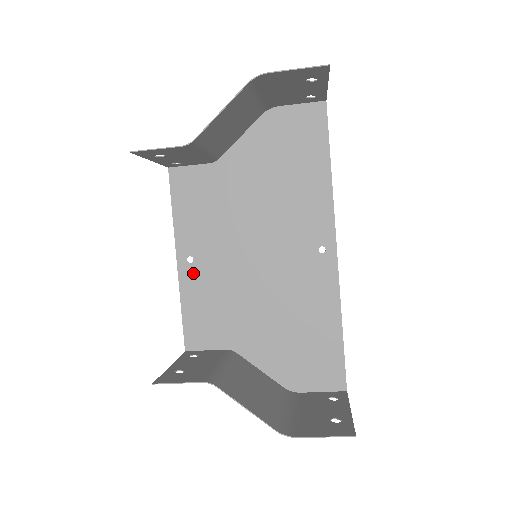
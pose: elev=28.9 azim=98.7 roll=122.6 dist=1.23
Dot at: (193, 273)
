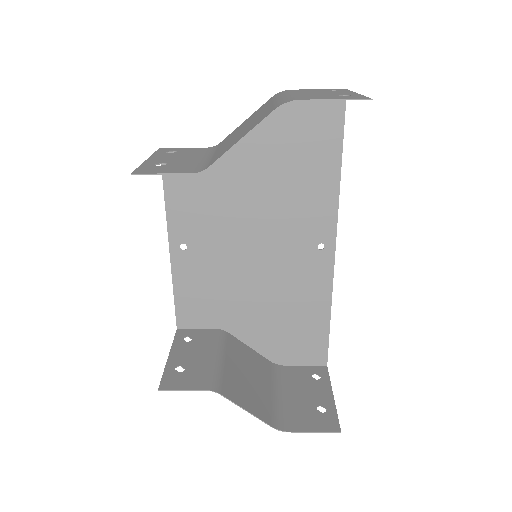
Dot at: (186, 260)
